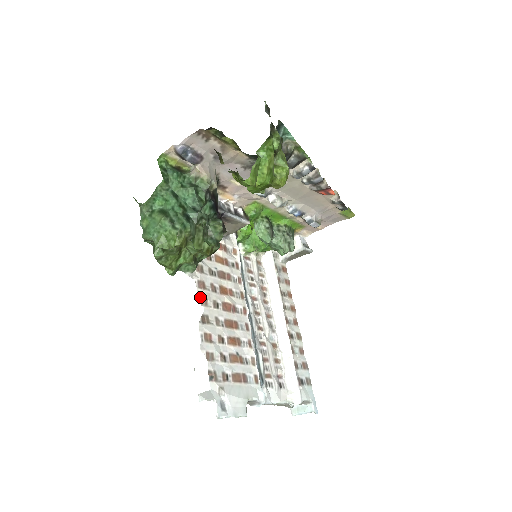
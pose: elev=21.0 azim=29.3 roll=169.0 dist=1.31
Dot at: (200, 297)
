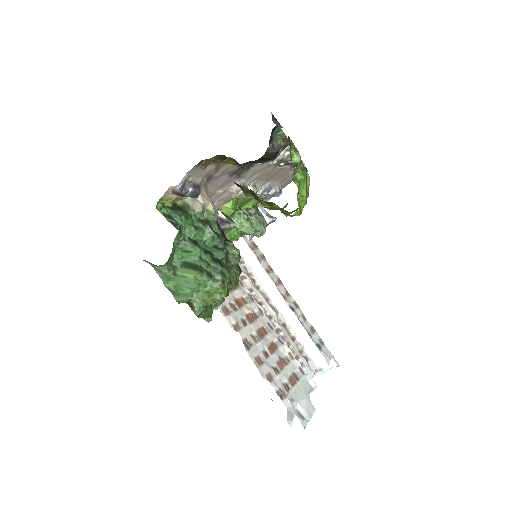
Dot at: (232, 325)
